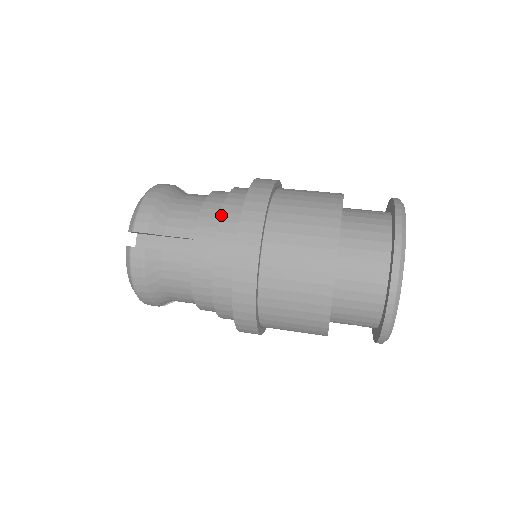
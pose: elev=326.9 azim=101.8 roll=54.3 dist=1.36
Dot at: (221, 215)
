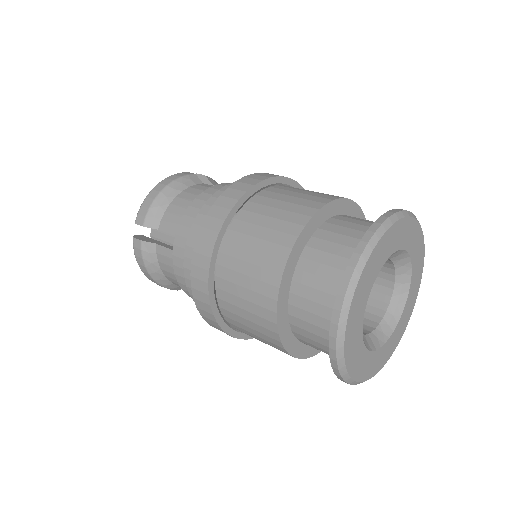
Dot at: (197, 216)
